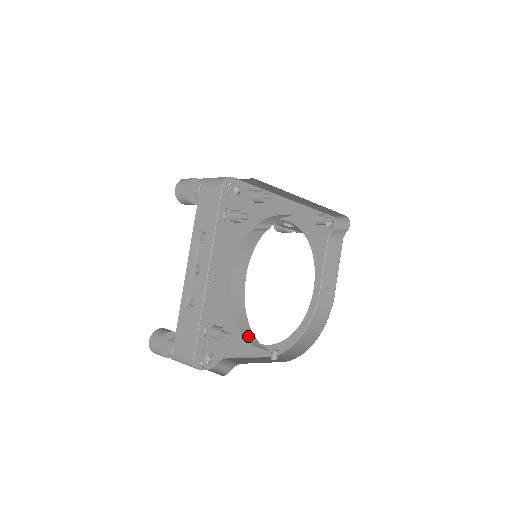
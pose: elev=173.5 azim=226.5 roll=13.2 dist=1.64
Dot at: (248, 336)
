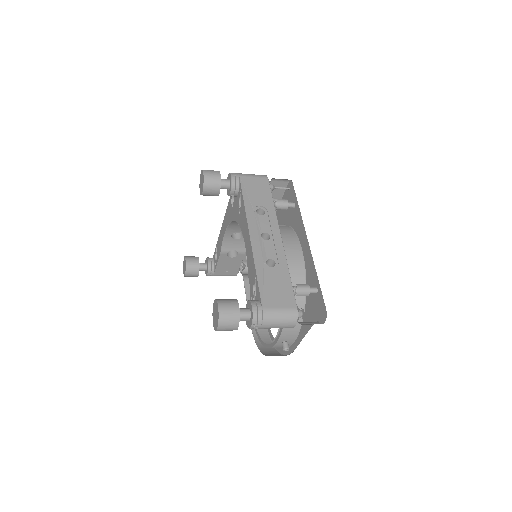
Dot at: occluded
